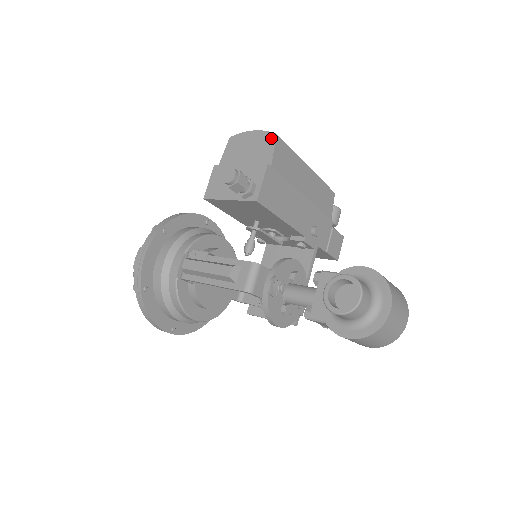
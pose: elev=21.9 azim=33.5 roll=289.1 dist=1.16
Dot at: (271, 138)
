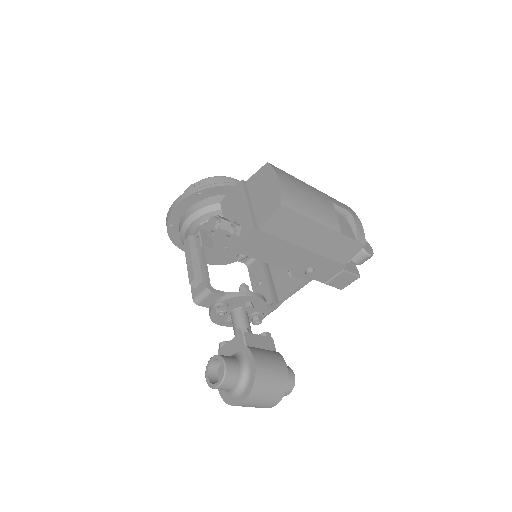
Dot at: (277, 203)
